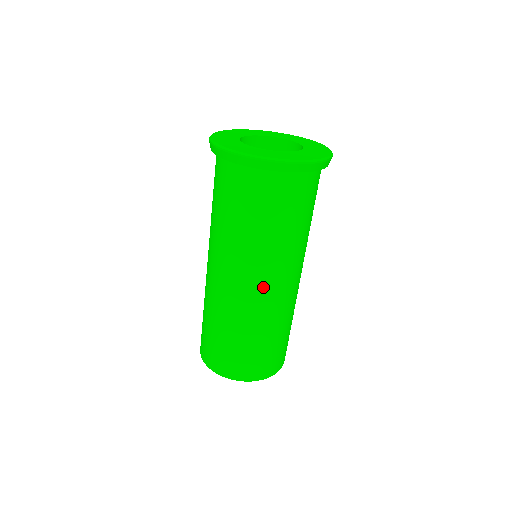
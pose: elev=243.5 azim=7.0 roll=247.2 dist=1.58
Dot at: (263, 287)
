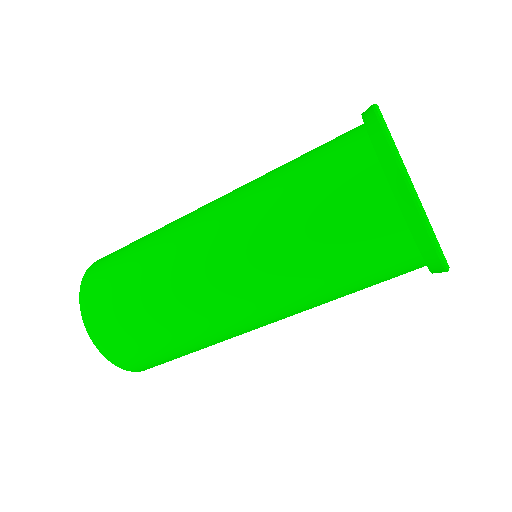
Dot at: occluded
